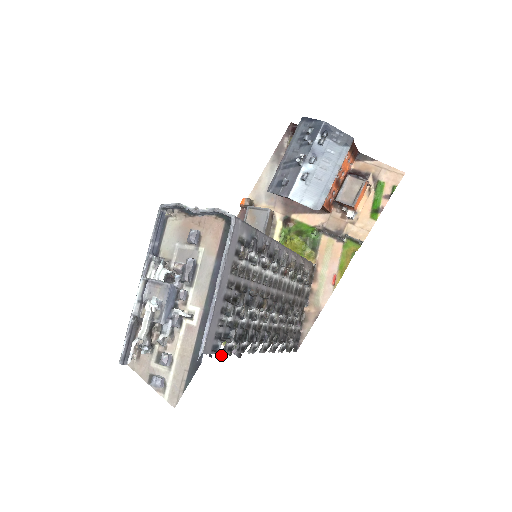
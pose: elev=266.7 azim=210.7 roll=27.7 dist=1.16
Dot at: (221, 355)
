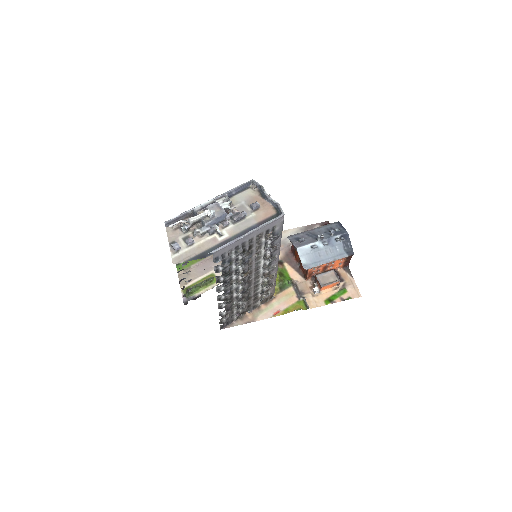
Dot at: (182, 289)
